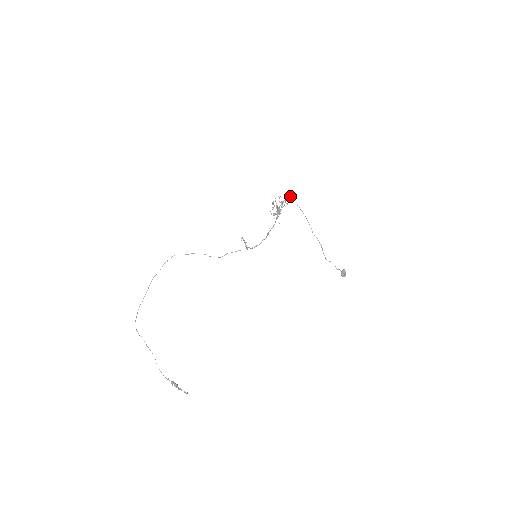
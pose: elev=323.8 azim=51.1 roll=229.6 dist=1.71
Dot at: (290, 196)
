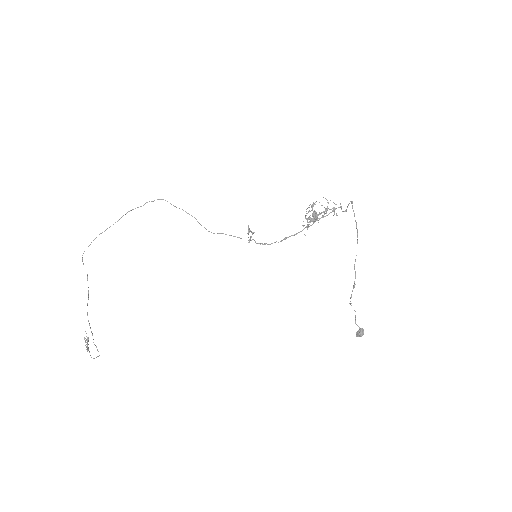
Dot at: (351, 201)
